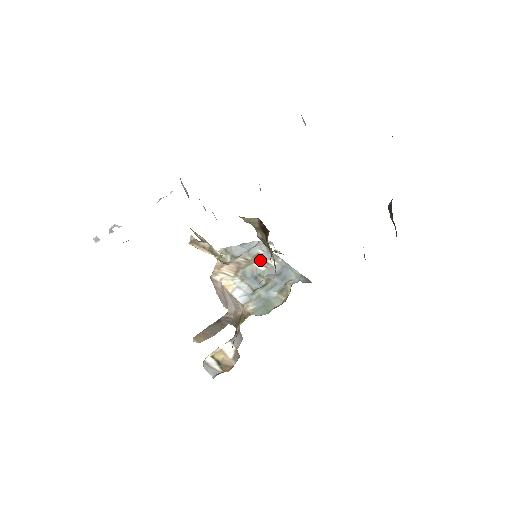
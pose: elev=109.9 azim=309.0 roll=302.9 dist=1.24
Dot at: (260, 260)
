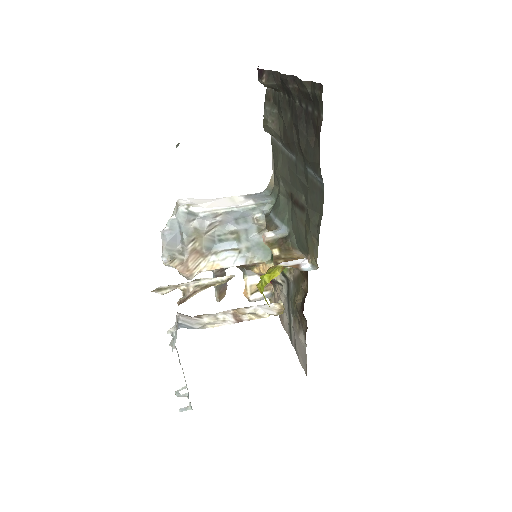
Dot at: (206, 229)
